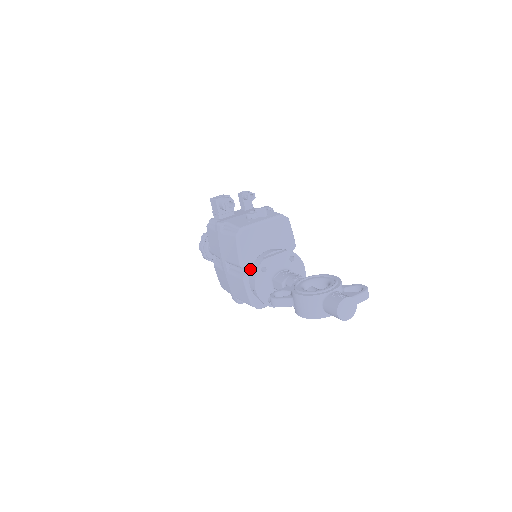
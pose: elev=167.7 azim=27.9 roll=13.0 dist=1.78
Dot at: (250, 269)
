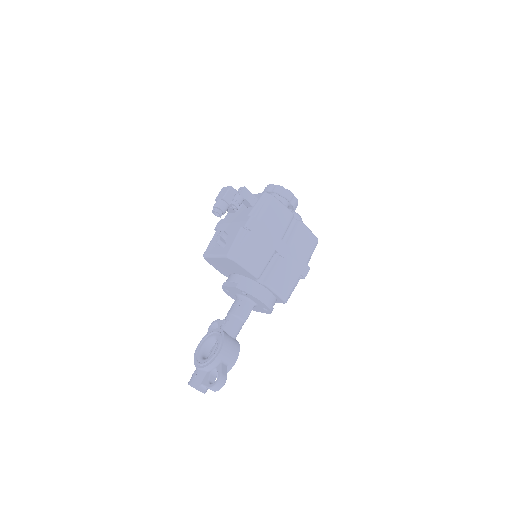
Dot at: occluded
